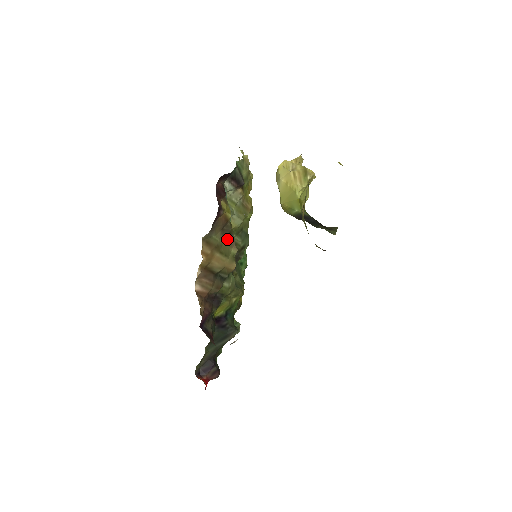
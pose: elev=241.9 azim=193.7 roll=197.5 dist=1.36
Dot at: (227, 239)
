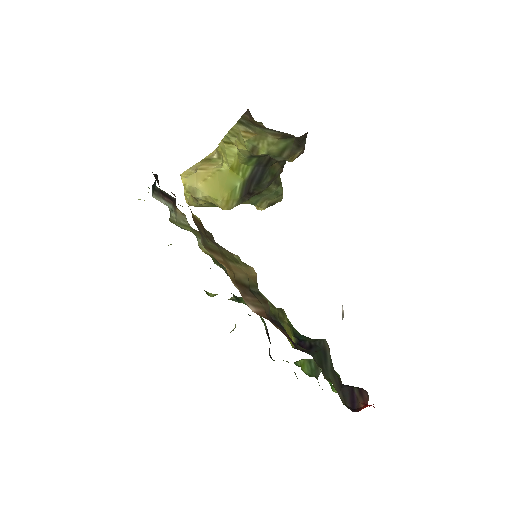
Dot at: (220, 247)
